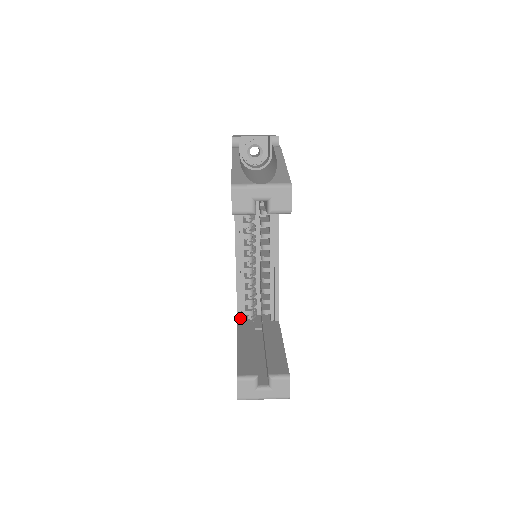
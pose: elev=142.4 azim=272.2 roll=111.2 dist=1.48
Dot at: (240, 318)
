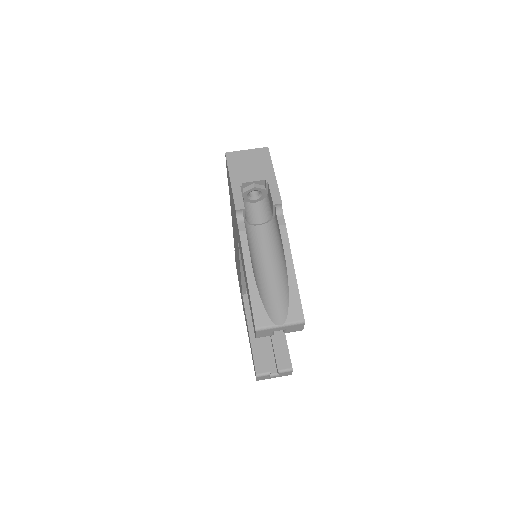
Dot at: (244, 293)
